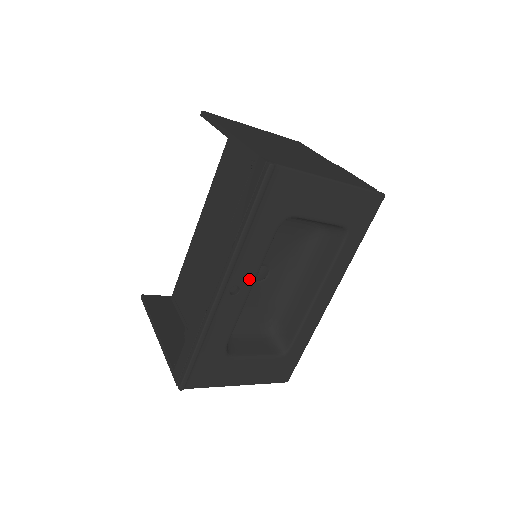
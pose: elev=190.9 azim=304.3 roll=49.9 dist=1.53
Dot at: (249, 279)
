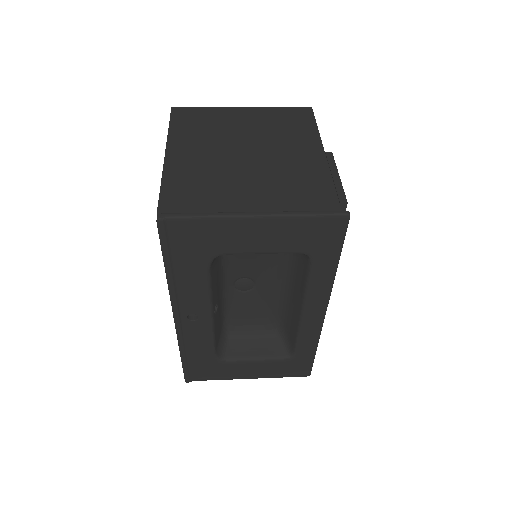
Dot at: (203, 308)
